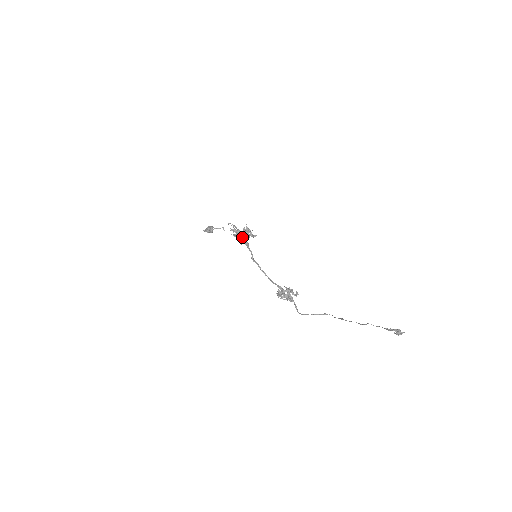
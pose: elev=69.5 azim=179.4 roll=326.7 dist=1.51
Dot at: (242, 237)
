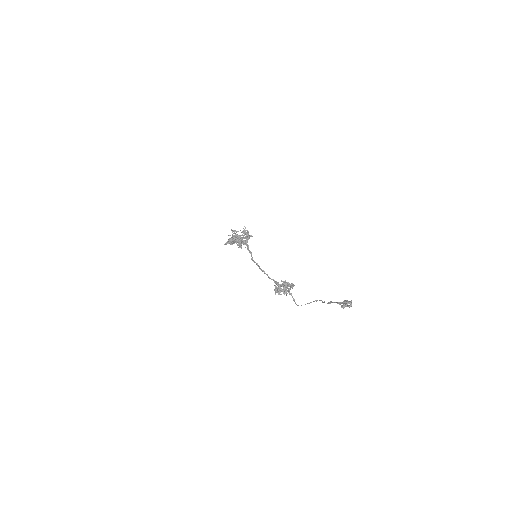
Dot at: (241, 240)
